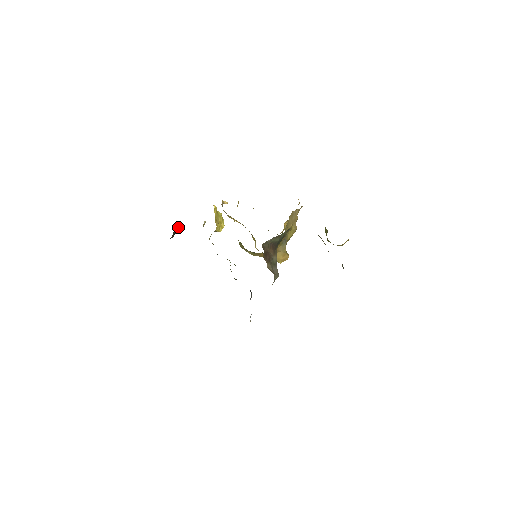
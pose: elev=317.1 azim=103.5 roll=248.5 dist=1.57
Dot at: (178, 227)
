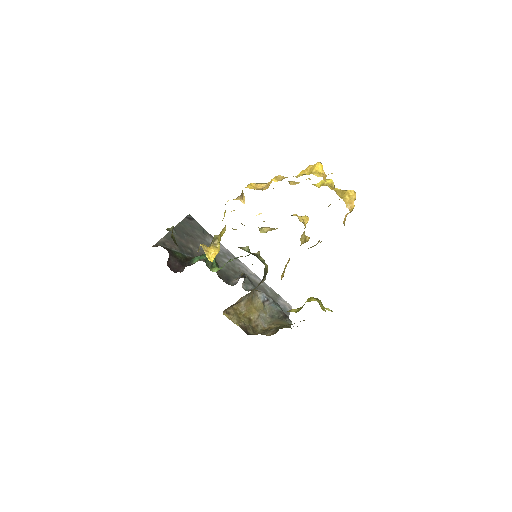
Dot at: occluded
